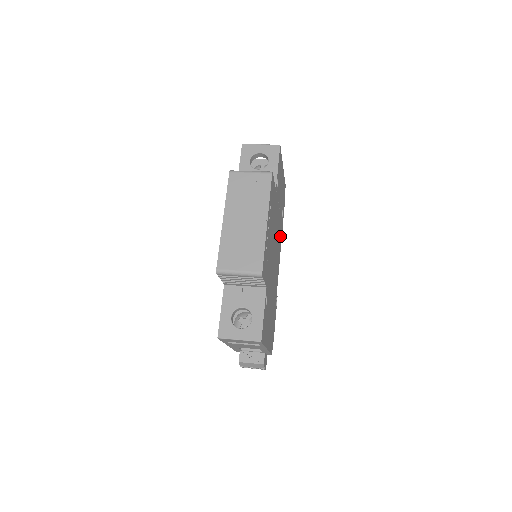
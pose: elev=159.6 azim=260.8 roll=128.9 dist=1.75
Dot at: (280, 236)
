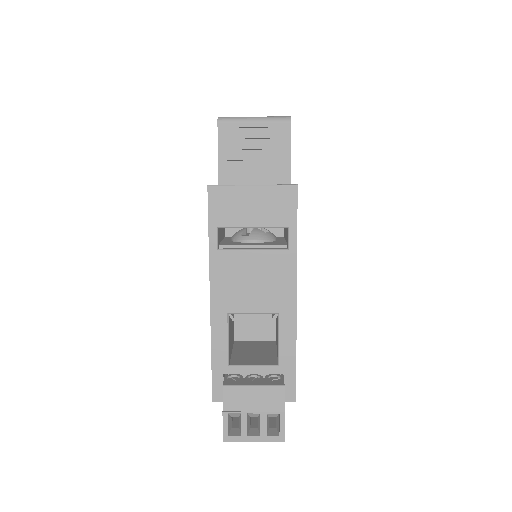
Dot at: occluded
